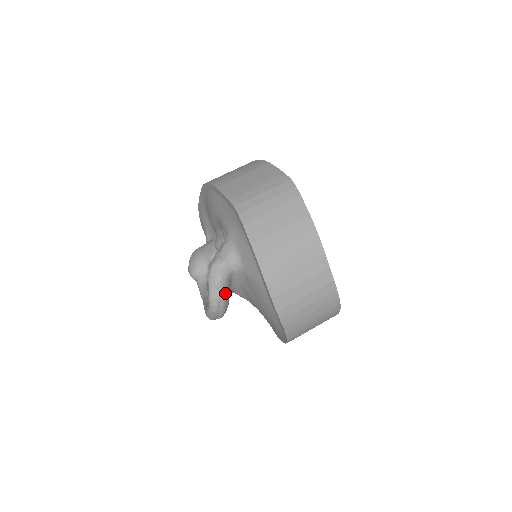
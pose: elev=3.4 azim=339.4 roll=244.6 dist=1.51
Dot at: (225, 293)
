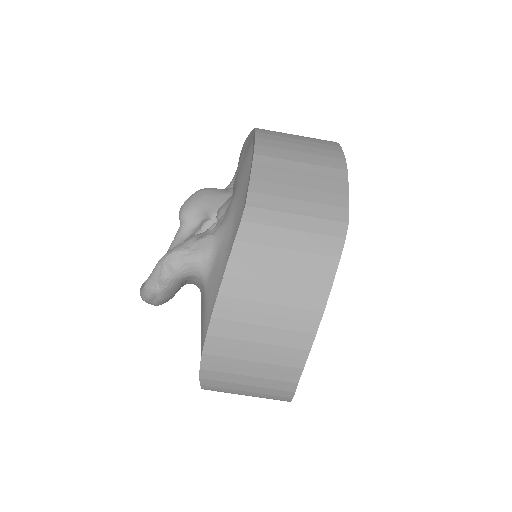
Dot at: (167, 292)
